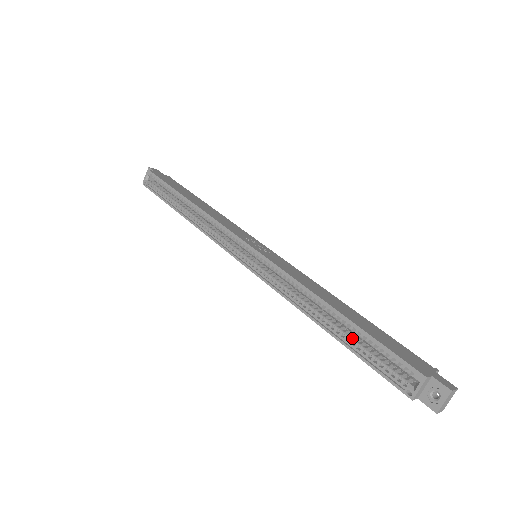
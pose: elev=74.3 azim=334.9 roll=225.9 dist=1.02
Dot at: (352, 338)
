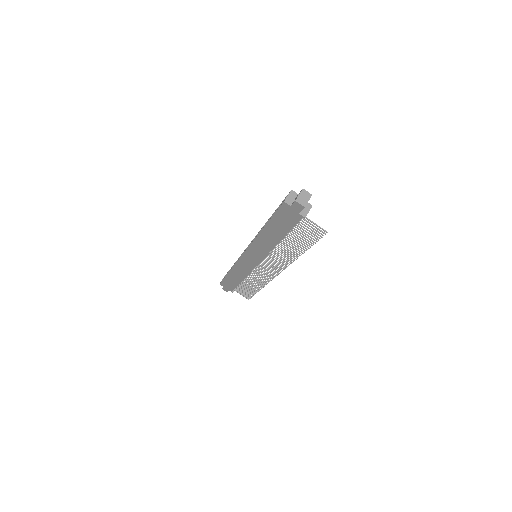
Dot at: occluded
